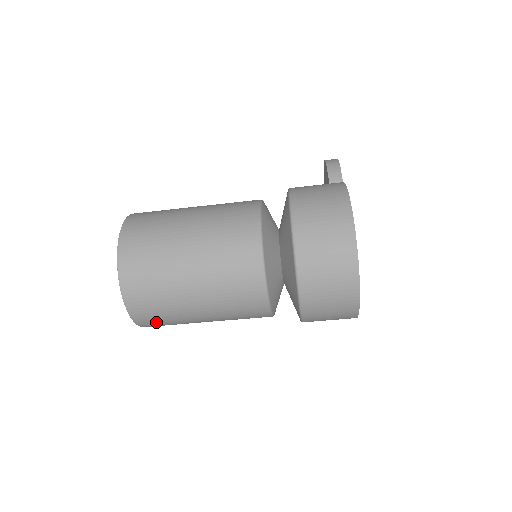
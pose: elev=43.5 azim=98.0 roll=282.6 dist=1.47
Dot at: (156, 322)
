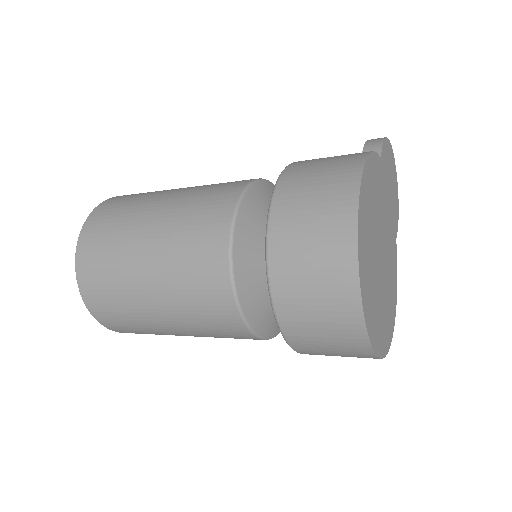
Dot at: (117, 321)
